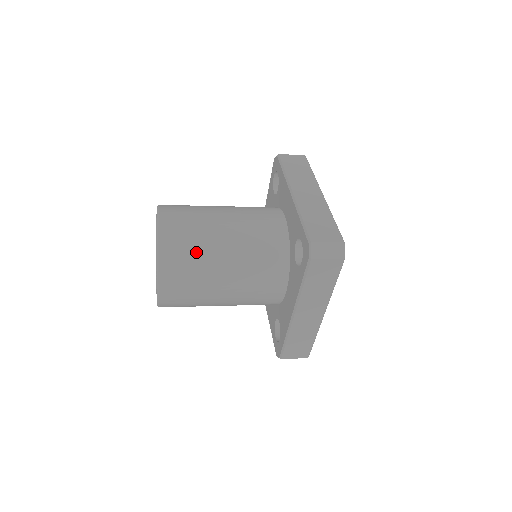
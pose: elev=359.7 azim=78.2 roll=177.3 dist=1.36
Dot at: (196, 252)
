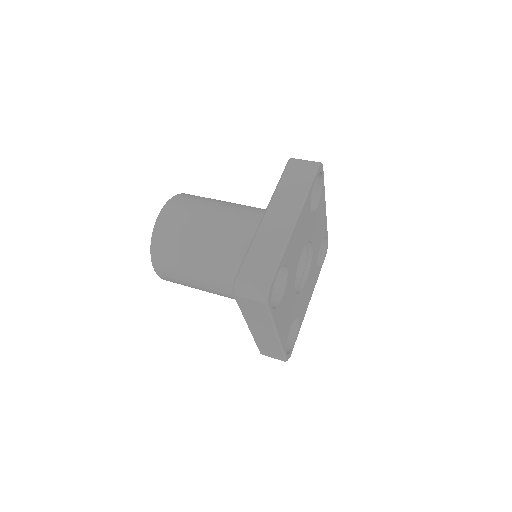
Dot at: (178, 250)
